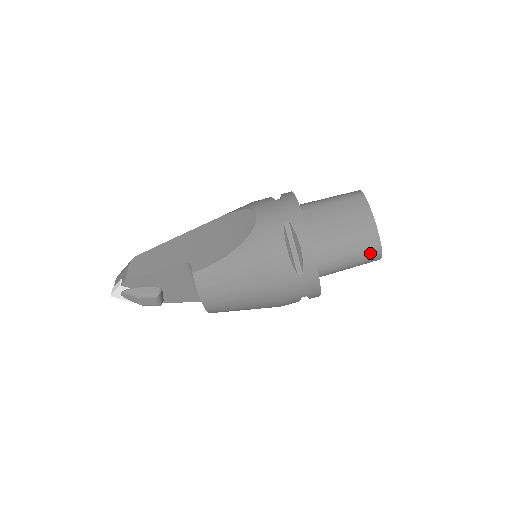
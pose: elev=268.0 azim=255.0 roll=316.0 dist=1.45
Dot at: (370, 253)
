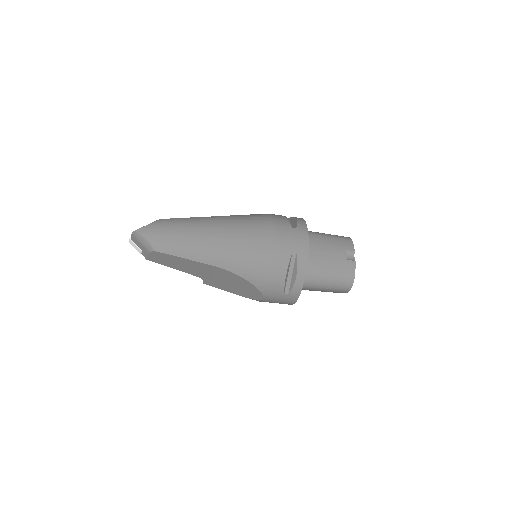
Dot at: occluded
